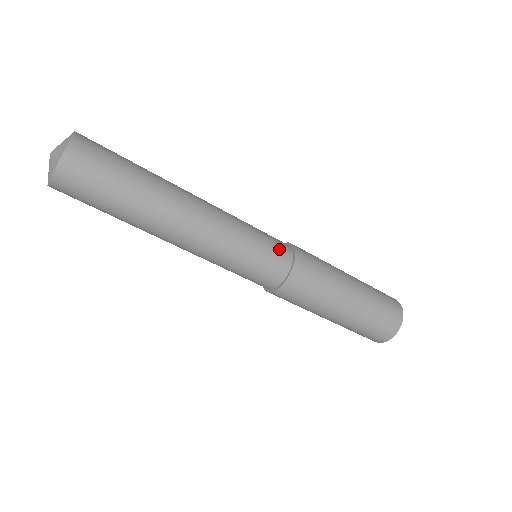
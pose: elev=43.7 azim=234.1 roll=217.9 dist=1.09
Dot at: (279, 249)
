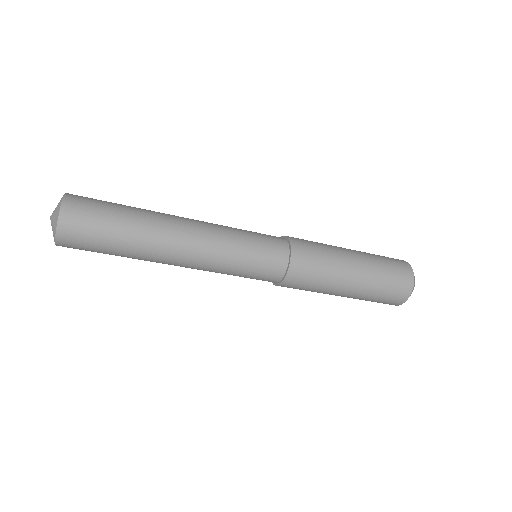
Dot at: (269, 271)
